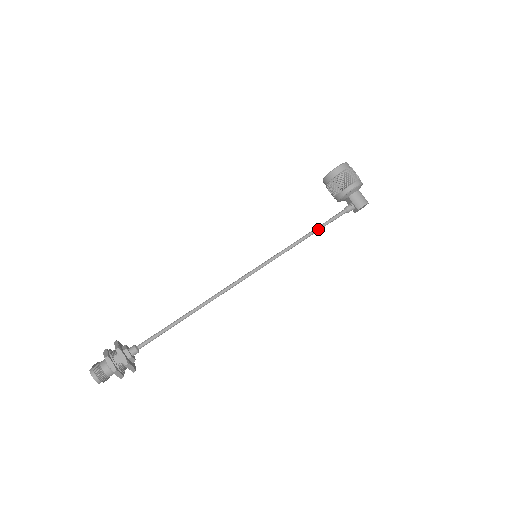
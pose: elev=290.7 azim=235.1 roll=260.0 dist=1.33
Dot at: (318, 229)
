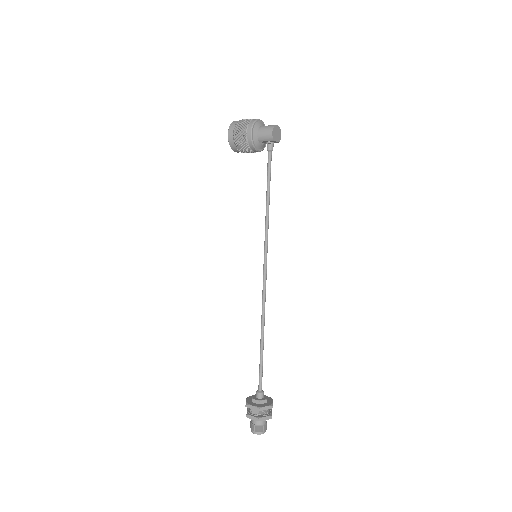
Dot at: (268, 189)
